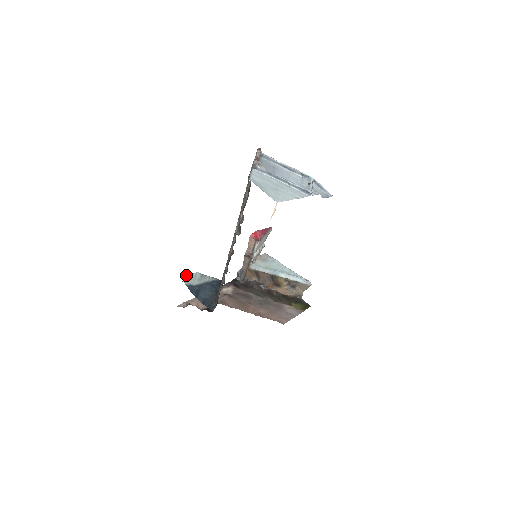
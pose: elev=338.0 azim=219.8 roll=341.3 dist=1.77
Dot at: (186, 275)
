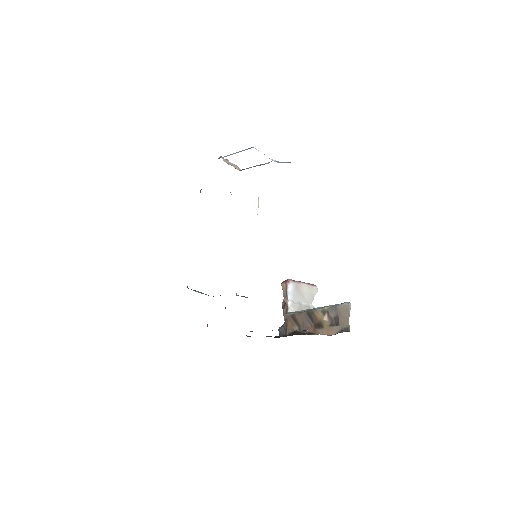
Dot at: (195, 290)
